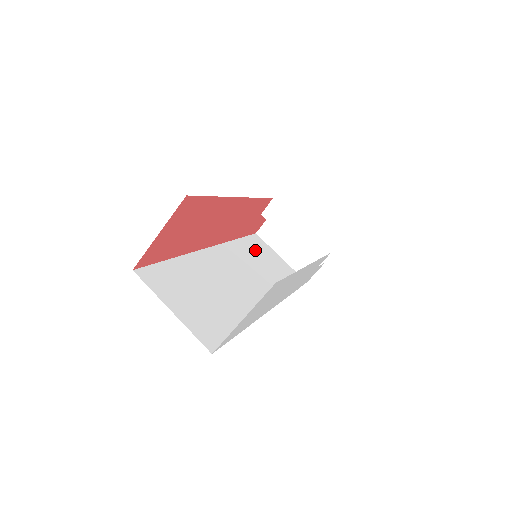
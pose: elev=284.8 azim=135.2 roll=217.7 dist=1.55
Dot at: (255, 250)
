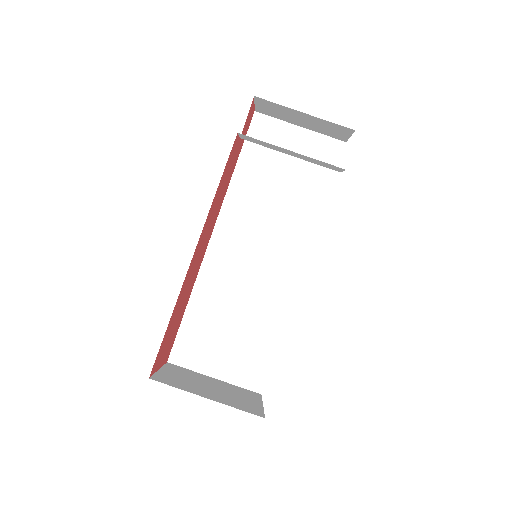
Dot at: (262, 161)
